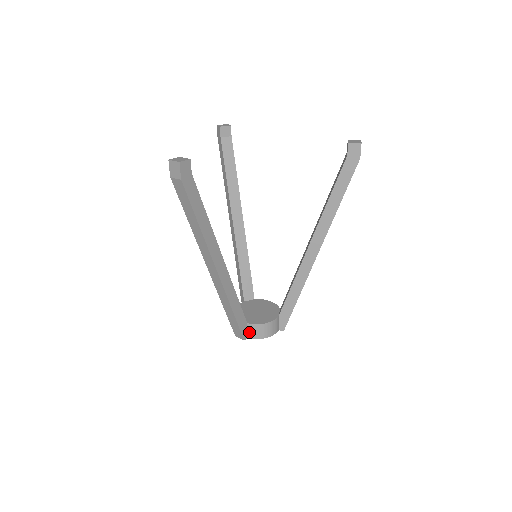
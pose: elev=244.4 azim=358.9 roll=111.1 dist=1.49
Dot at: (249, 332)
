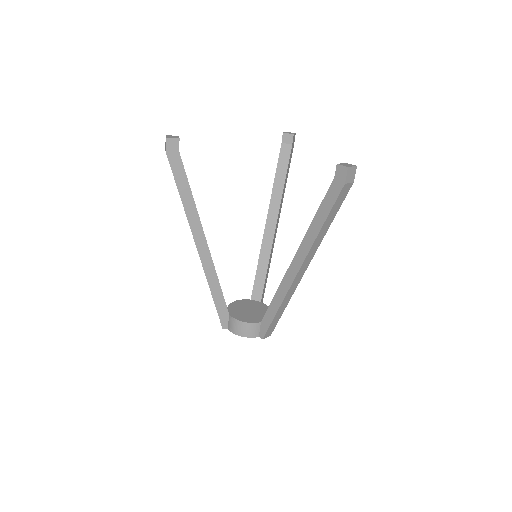
Dot at: (229, 323)
